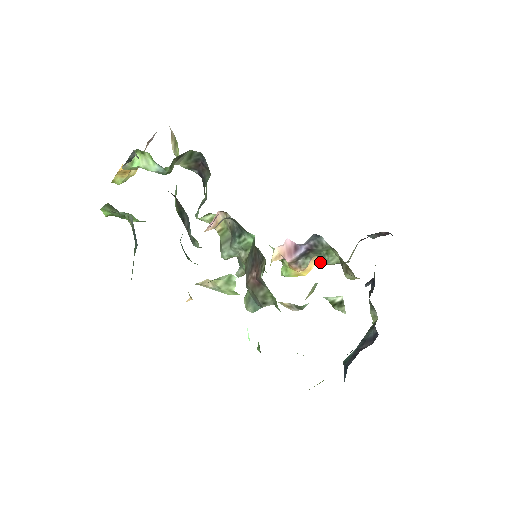
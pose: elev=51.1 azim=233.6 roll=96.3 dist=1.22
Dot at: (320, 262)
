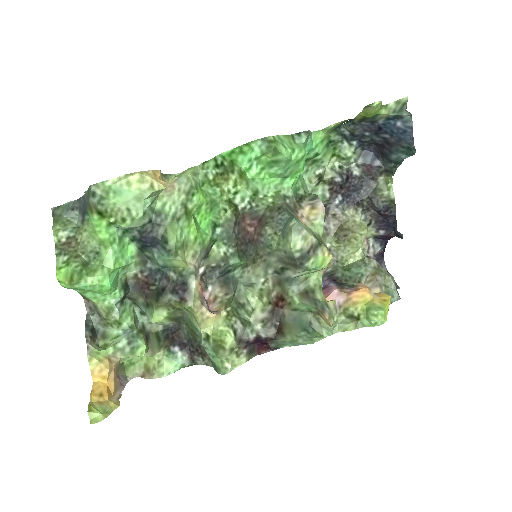
Dot at: (374, 287)
